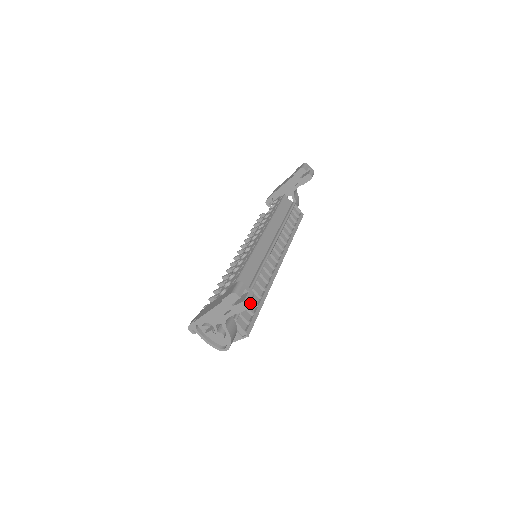
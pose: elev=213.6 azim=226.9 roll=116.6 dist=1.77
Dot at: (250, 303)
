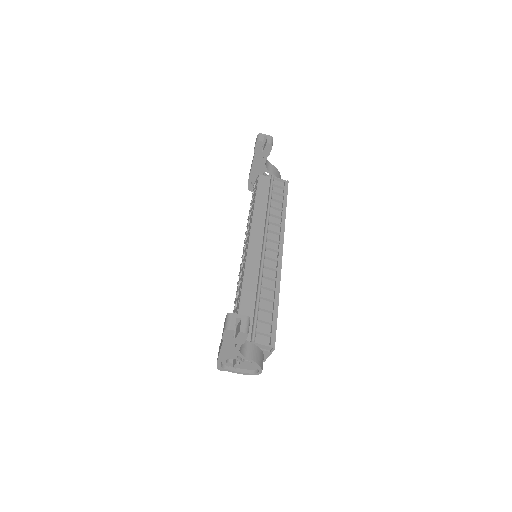
Dot at: (248, 329)
